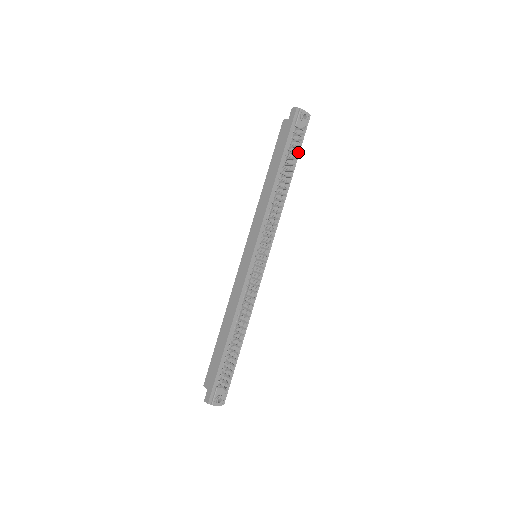
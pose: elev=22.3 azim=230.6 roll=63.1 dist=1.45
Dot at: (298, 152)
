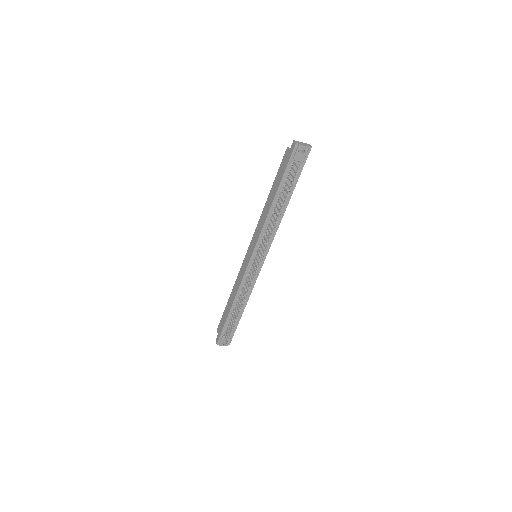
Dot at: occluded
